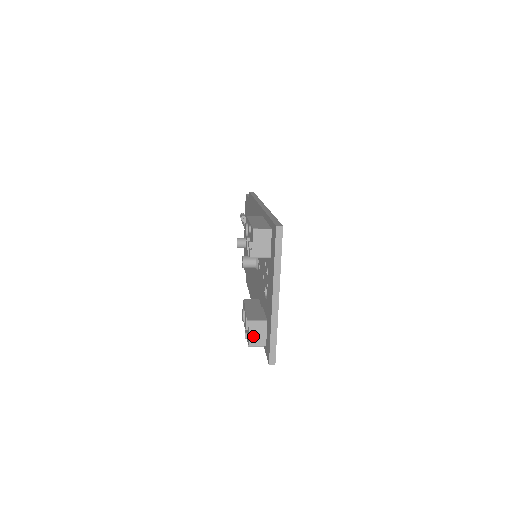
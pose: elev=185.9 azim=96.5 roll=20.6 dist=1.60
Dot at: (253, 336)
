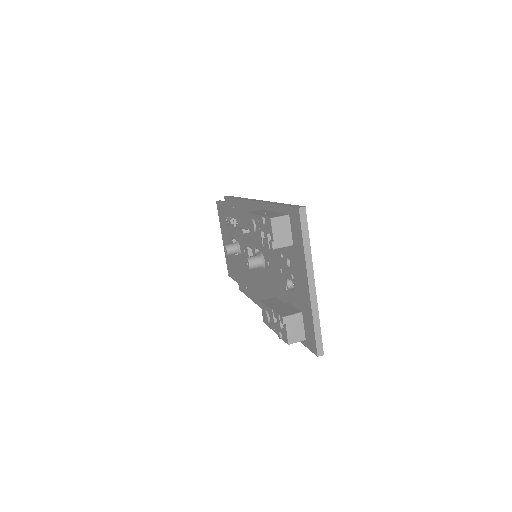
Dot at: (291, 332)
